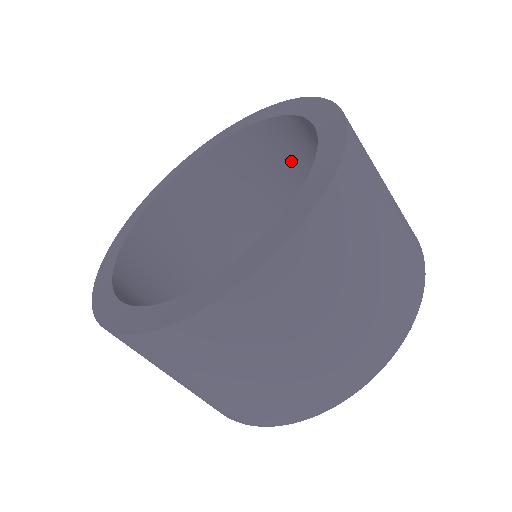
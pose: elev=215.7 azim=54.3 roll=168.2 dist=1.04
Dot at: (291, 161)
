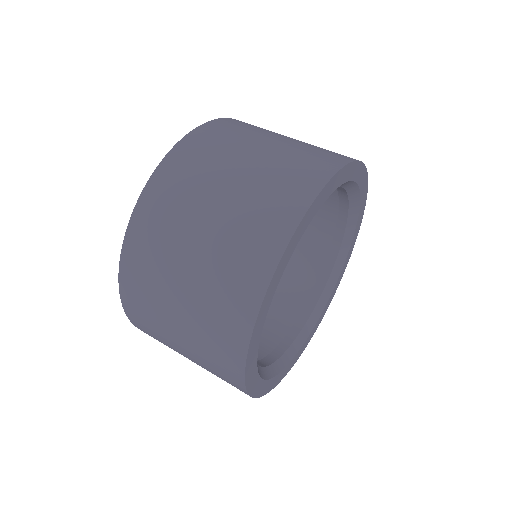
Dot at: occluded
